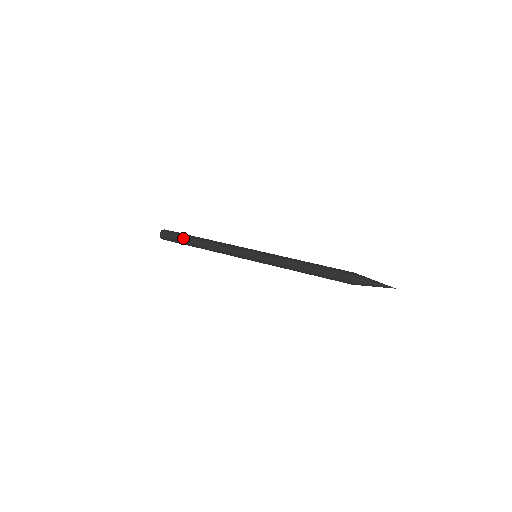
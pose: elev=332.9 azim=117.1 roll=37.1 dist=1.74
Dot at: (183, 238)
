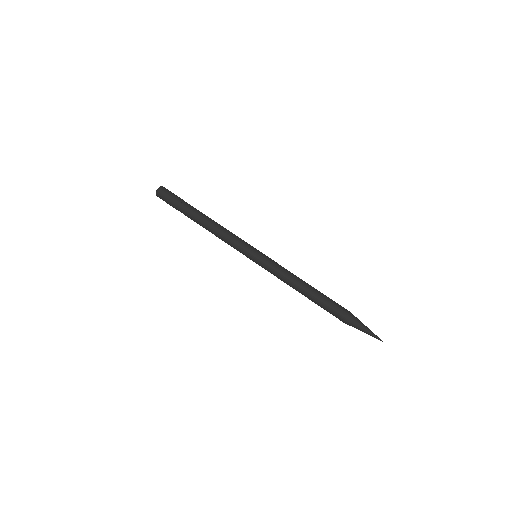
Dot at: occluded
